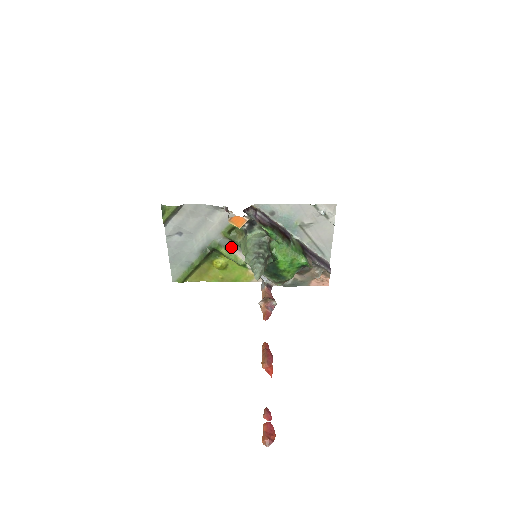
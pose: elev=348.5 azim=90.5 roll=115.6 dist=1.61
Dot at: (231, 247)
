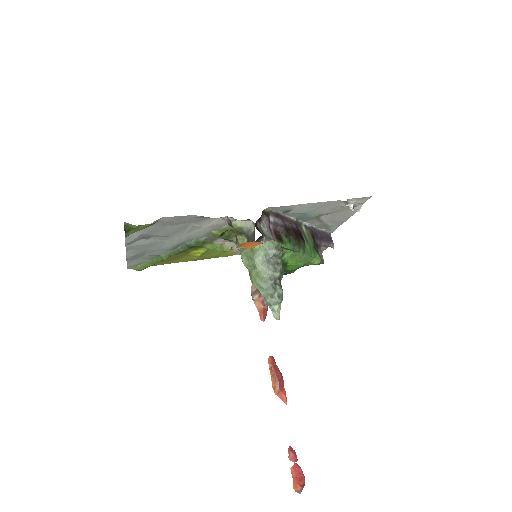
Dot at: (218, 239)
